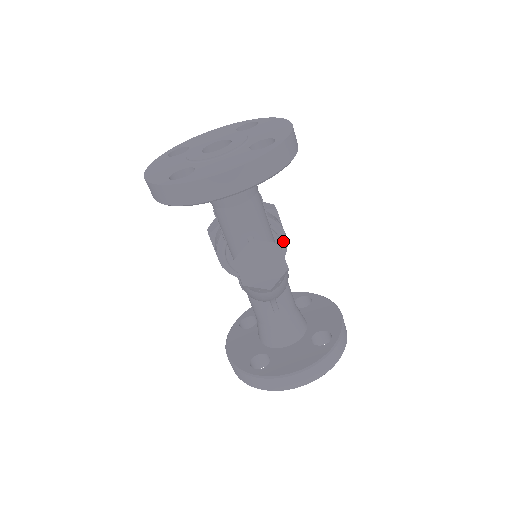
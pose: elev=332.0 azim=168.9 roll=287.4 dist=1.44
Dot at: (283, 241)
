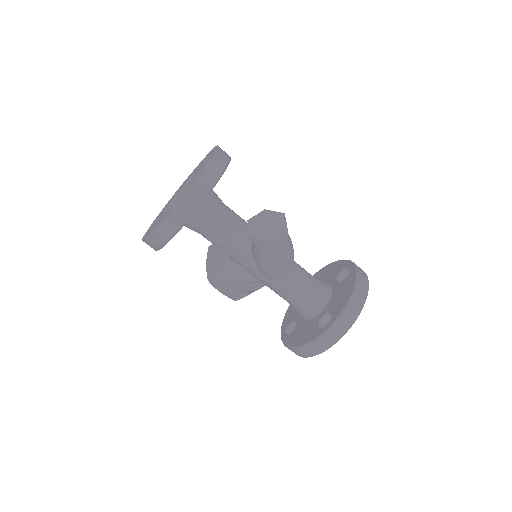
Dot at: occluded
